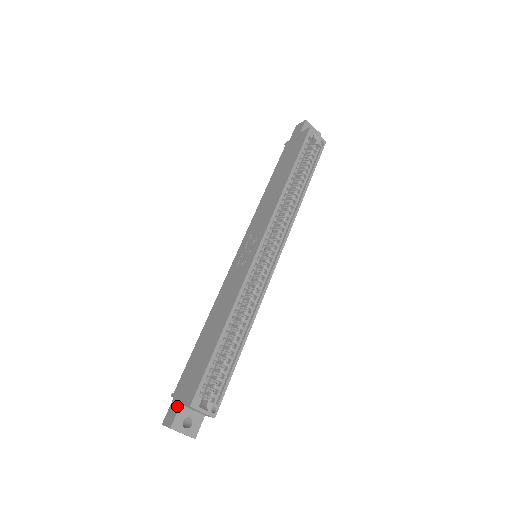
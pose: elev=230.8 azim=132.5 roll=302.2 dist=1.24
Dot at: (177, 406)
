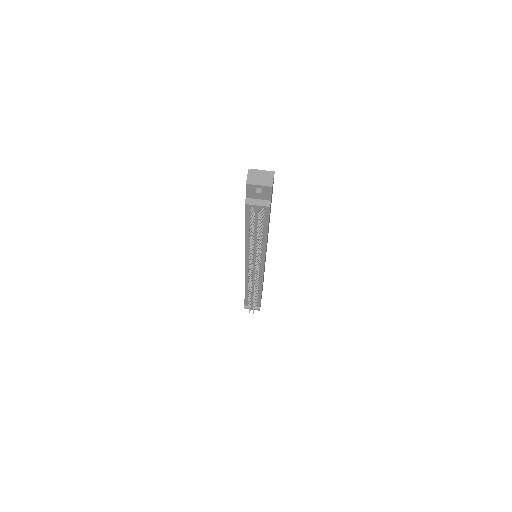
Dot at: occluded
